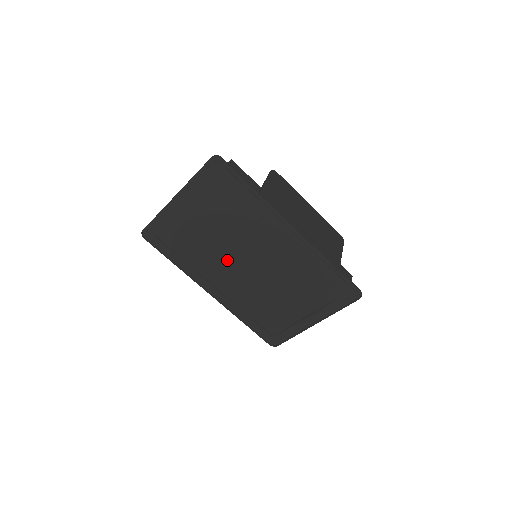
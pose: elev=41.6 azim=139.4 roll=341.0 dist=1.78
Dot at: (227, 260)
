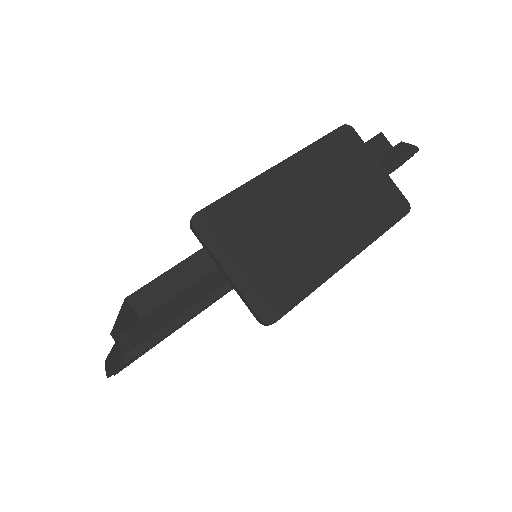
Dot at: occluded
